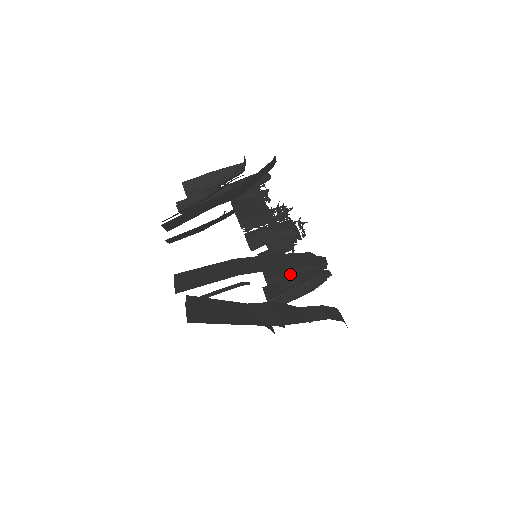
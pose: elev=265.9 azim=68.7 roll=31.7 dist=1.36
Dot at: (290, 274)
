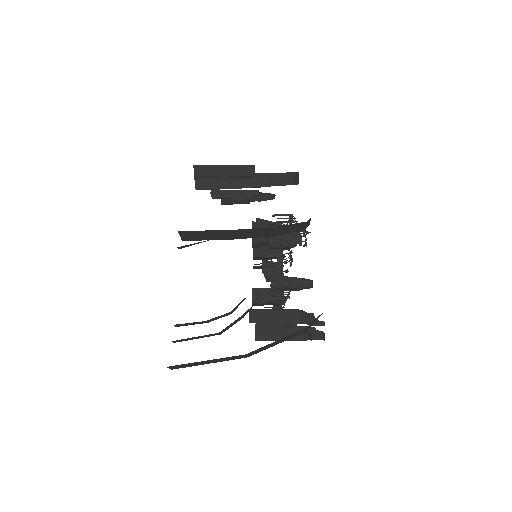
Dot at: (282, 280)
